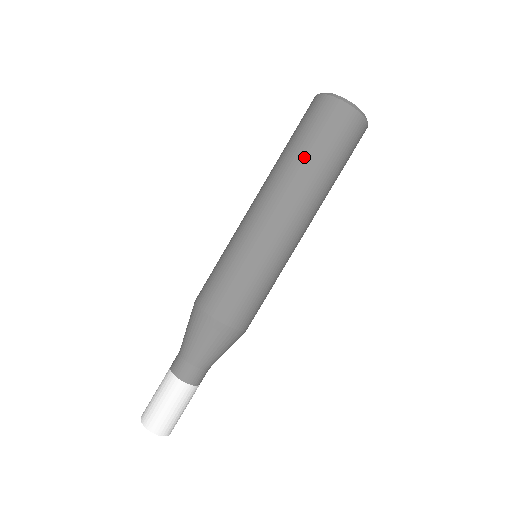
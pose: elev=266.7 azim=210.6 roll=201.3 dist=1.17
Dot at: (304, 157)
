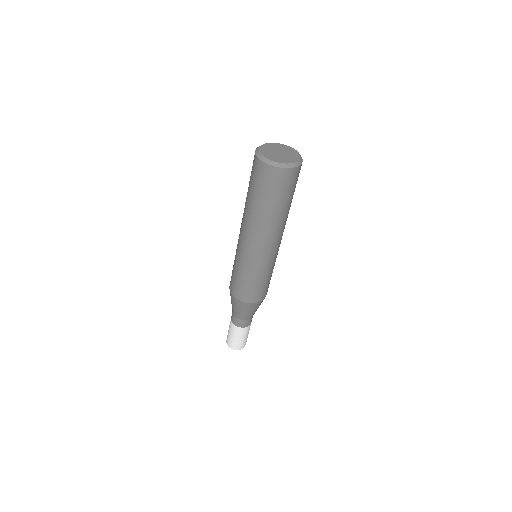
Dot at: (265, 209)
